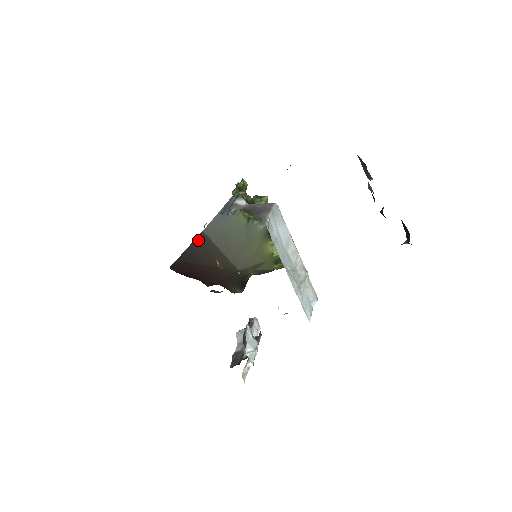
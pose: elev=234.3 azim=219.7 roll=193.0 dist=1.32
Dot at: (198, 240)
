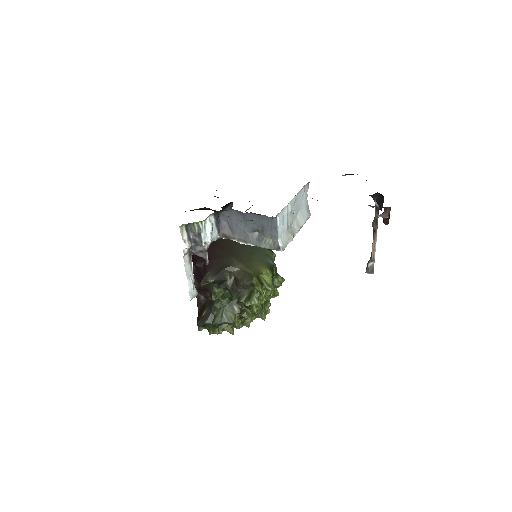
Dot at: occluded
